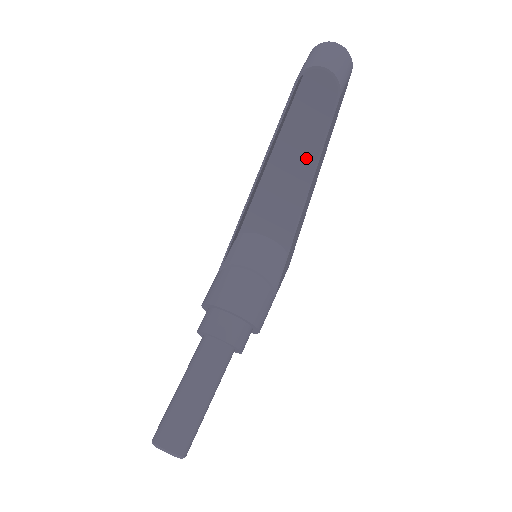
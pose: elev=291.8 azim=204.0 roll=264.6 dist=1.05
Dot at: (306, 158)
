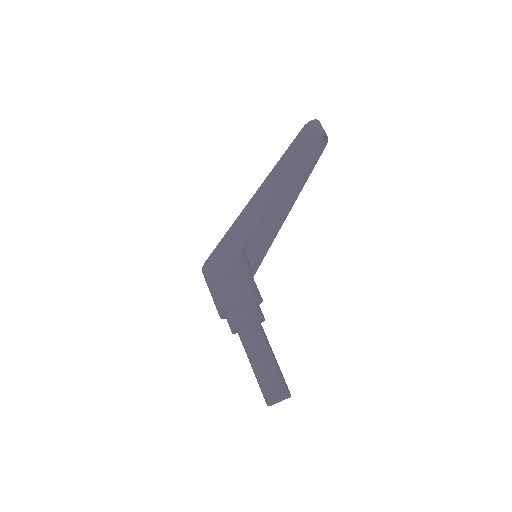
Dot at: occluded
